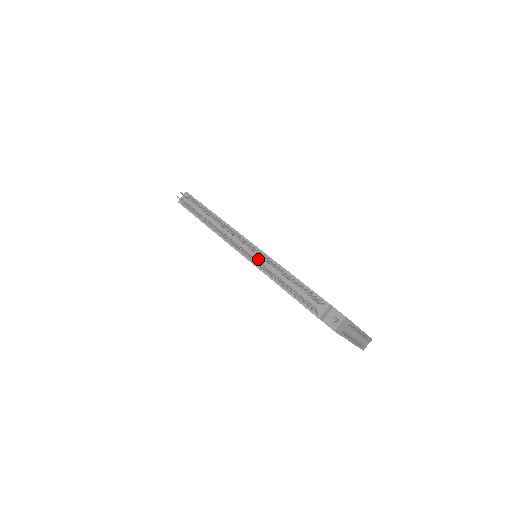
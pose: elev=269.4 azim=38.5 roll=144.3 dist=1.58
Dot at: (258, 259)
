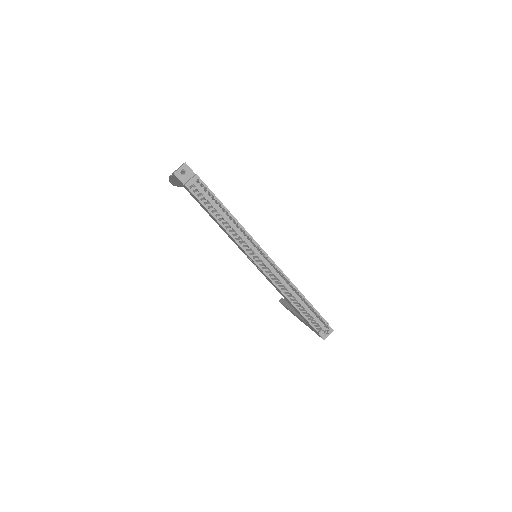
Dot at: (275, 275)
